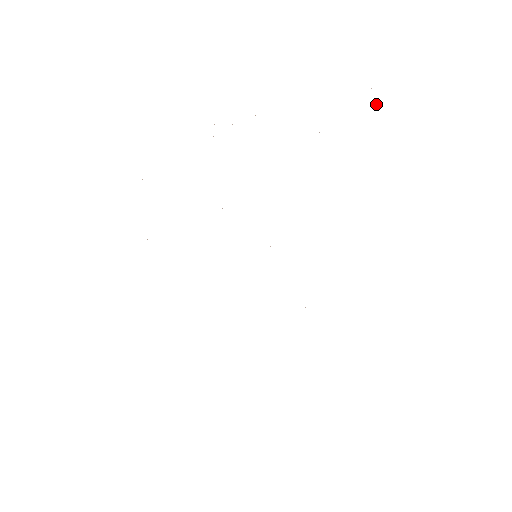
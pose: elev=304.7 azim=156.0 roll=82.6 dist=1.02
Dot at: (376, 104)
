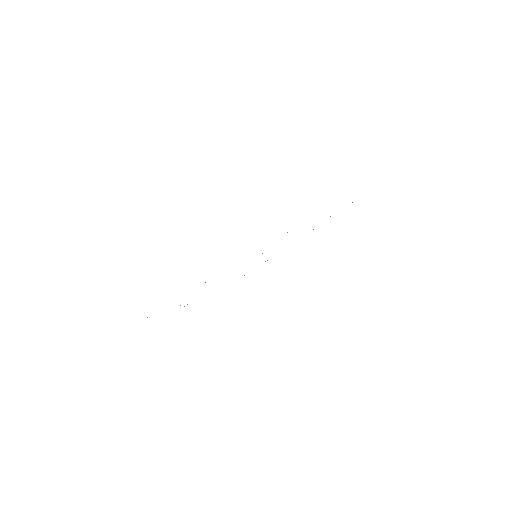
Dot at: occluded
